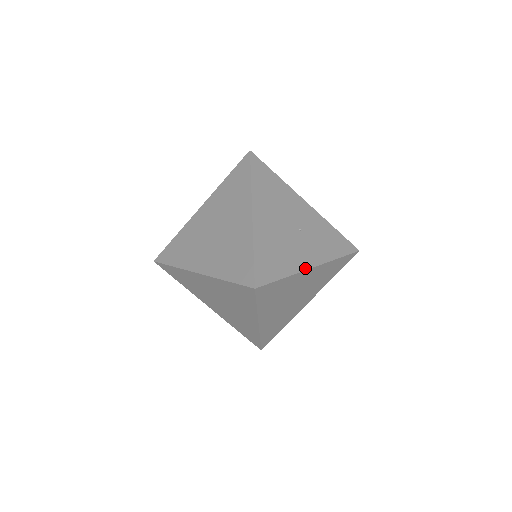
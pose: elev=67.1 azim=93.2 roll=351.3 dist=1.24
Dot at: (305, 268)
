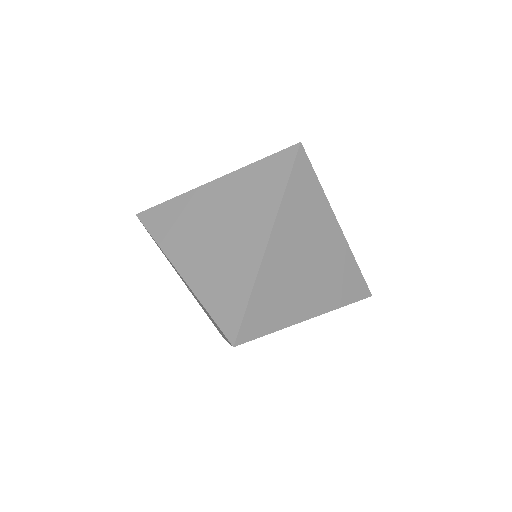
Dot at: (333, 215)
